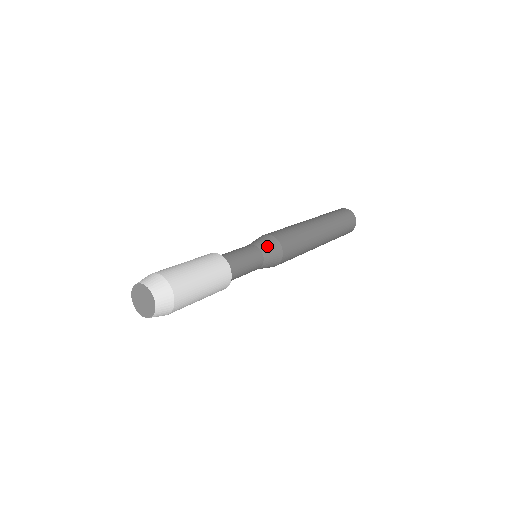
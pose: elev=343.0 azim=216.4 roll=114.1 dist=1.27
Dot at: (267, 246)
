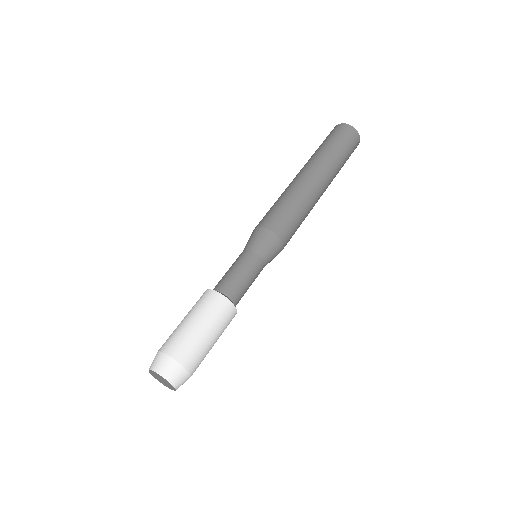
Dot at: (272, 257)
